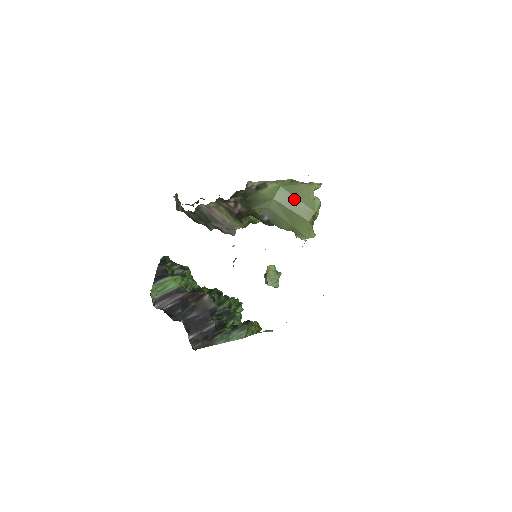
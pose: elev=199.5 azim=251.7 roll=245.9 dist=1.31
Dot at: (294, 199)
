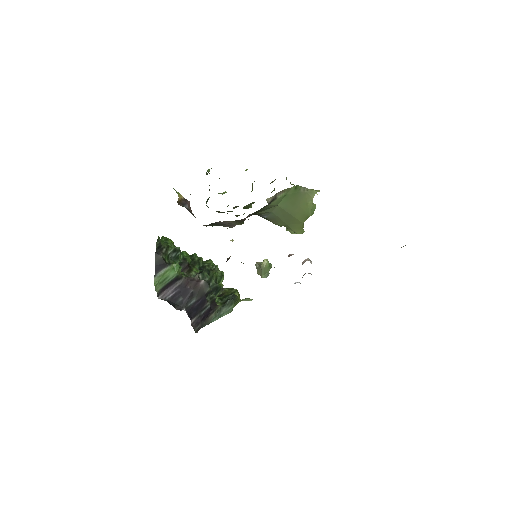
Dot at: (295, 205)
